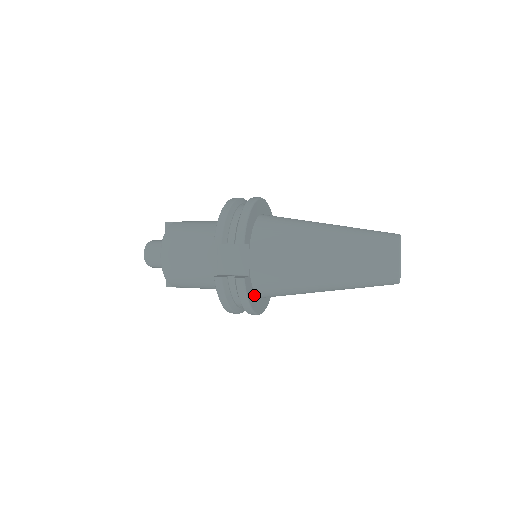
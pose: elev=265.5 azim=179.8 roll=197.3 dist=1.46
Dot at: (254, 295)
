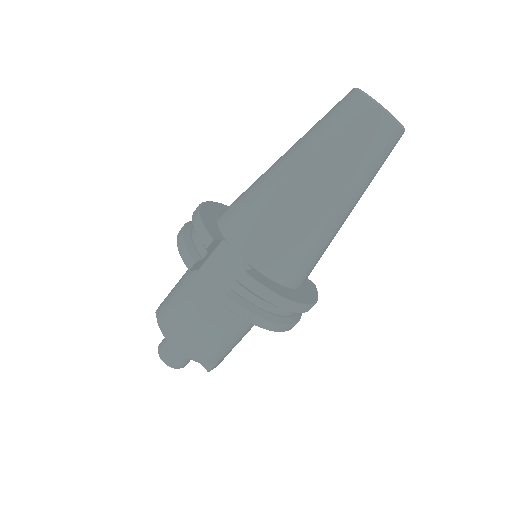
Dot at: (281, 287)
